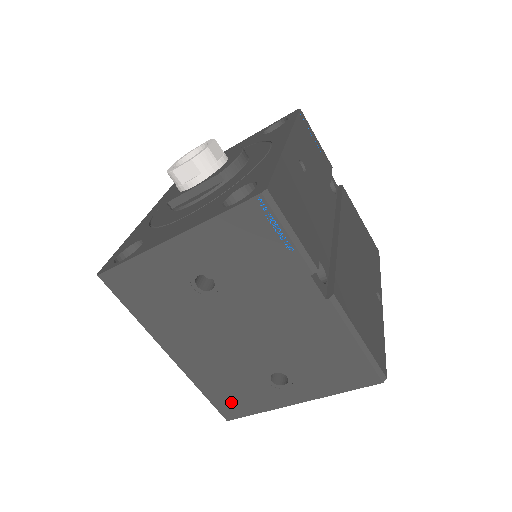
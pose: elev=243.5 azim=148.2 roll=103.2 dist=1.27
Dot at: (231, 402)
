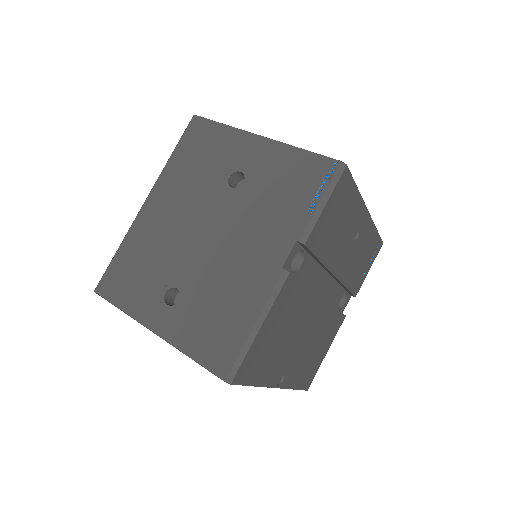
Dot at: (120, 279)
